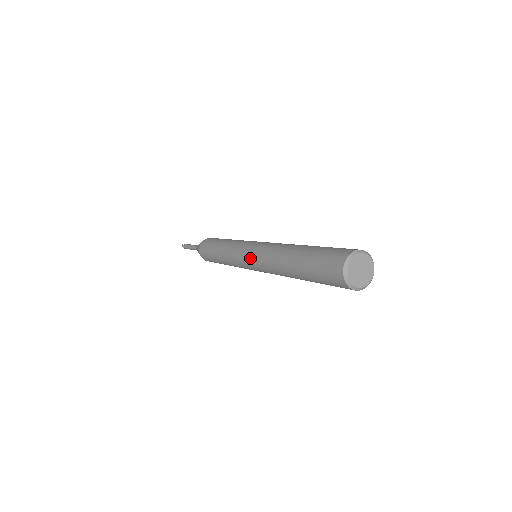
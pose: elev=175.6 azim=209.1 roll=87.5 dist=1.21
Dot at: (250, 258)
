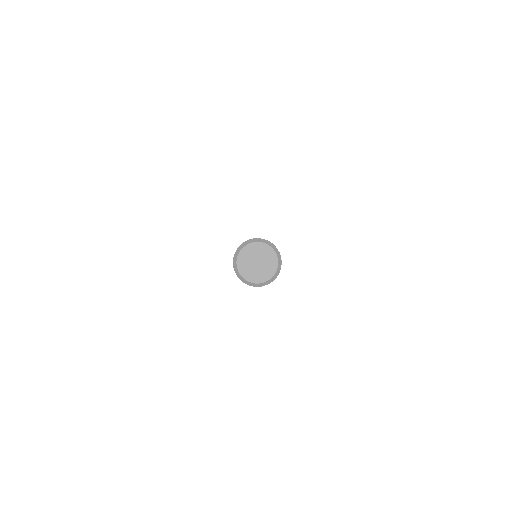
Dot at: occluded
